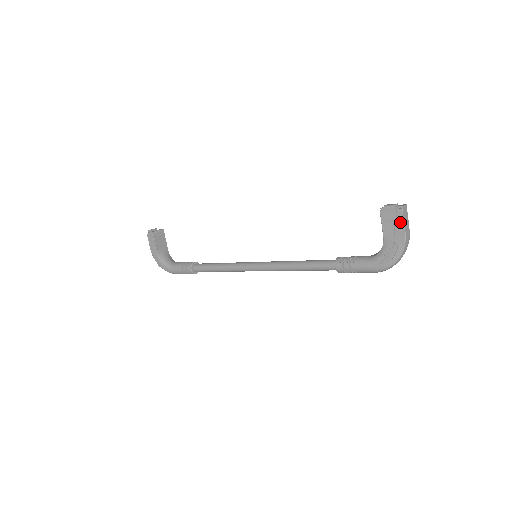
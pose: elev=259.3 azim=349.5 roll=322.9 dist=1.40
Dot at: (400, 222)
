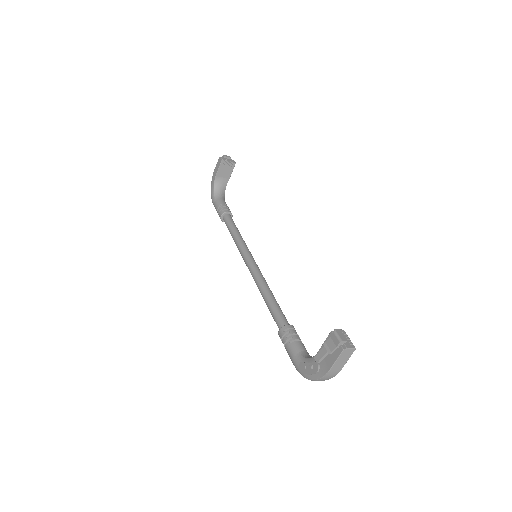
Dot at: (334, 357)
